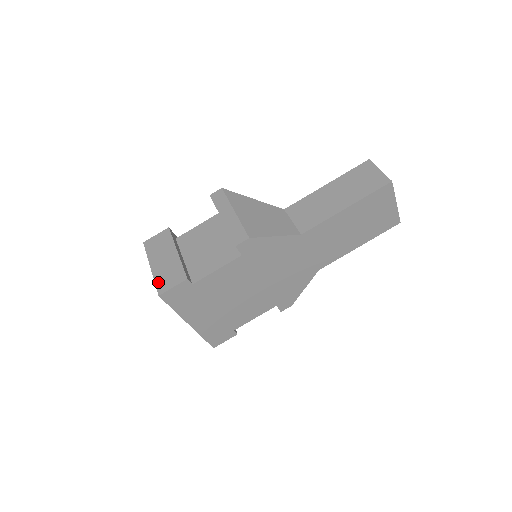
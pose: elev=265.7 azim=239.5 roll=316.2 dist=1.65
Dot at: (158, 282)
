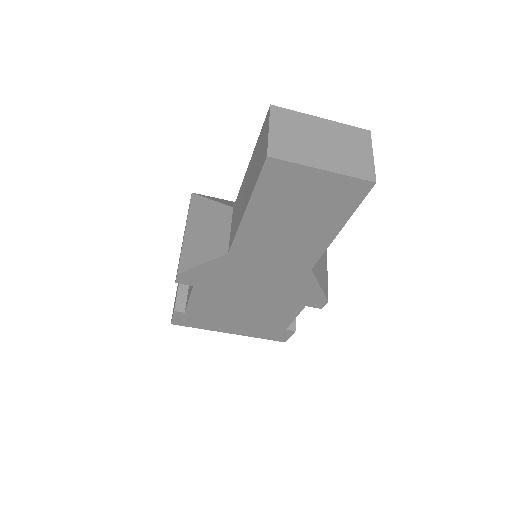
Dot at: (173, 308)
